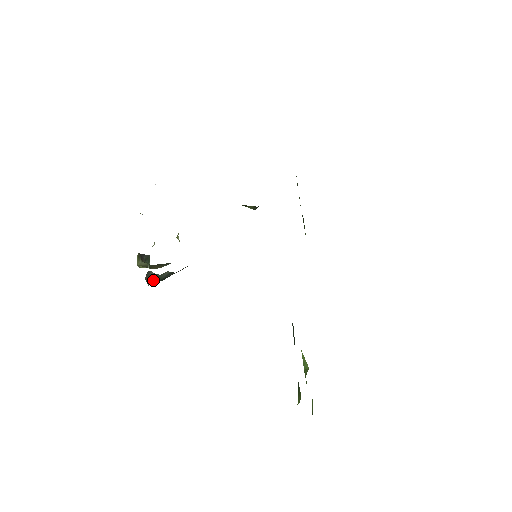
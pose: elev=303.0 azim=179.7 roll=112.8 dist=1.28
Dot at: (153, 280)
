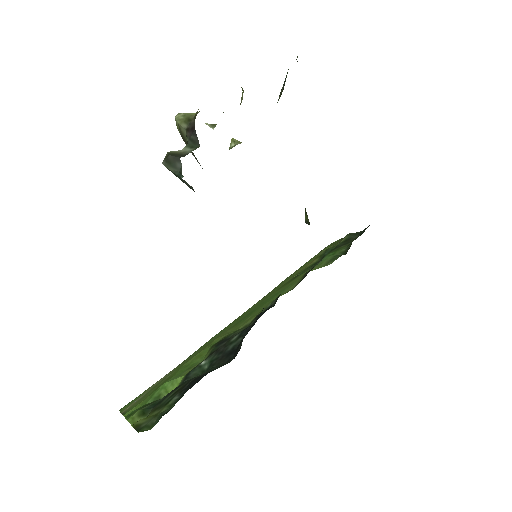
Dot at: (172, 170)
